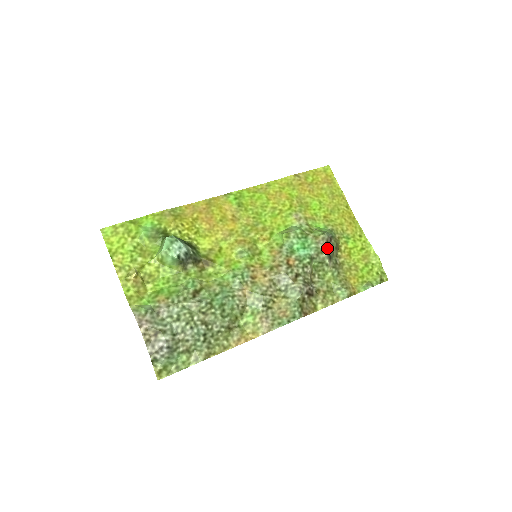
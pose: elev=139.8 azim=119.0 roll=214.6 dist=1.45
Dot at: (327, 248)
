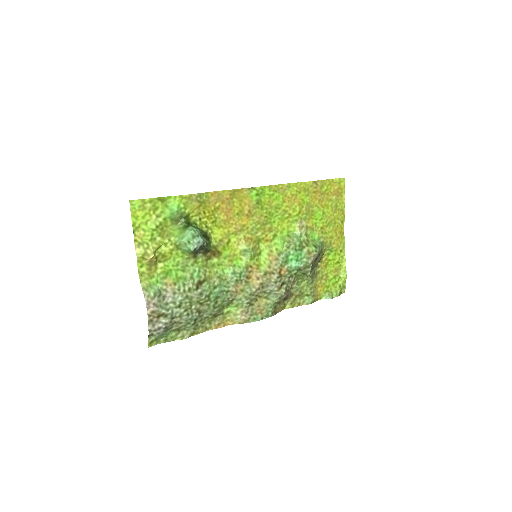
Dot at: (314, 263)
